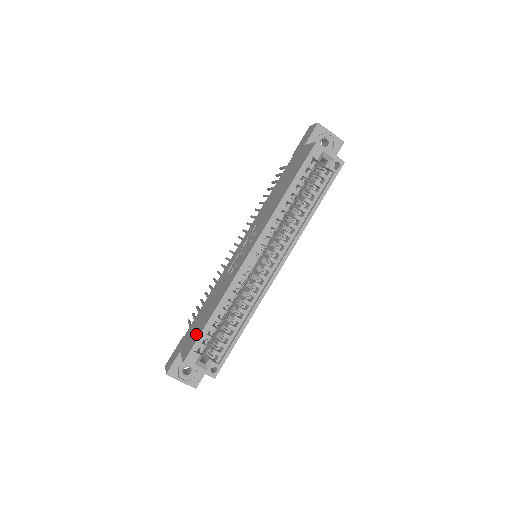
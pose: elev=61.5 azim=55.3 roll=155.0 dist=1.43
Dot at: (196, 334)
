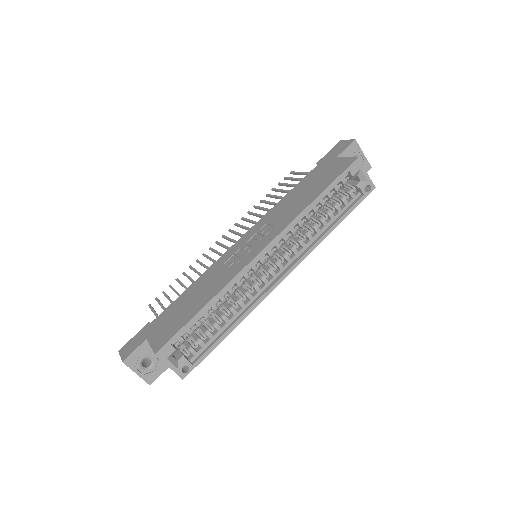
Dot at: (176, 325)
